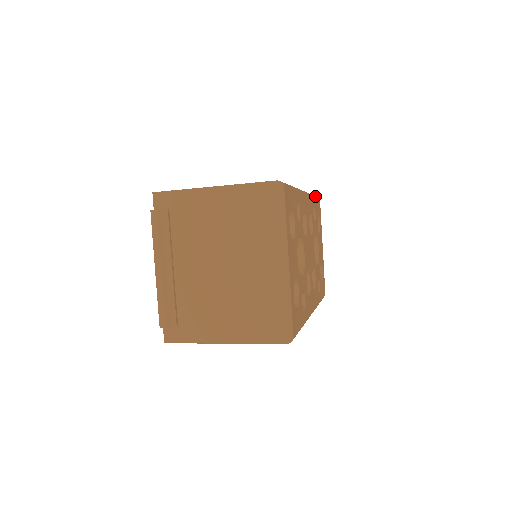
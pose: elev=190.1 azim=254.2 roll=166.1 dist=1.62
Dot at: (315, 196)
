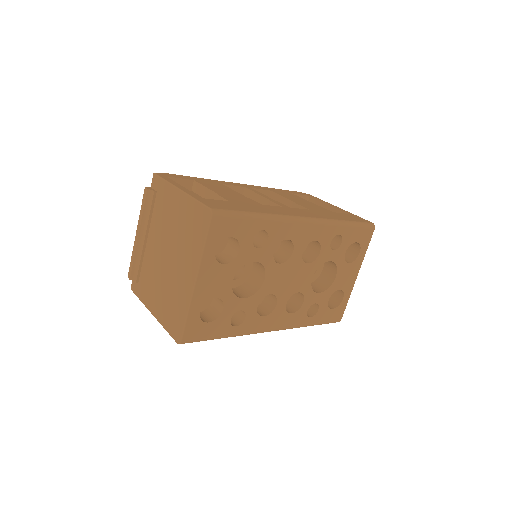
Dot at: (357, 224)
